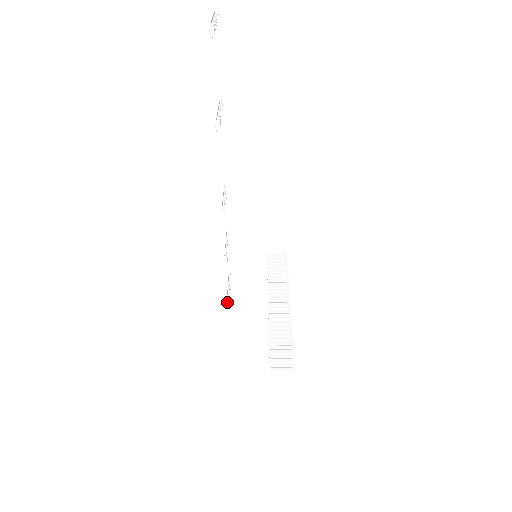
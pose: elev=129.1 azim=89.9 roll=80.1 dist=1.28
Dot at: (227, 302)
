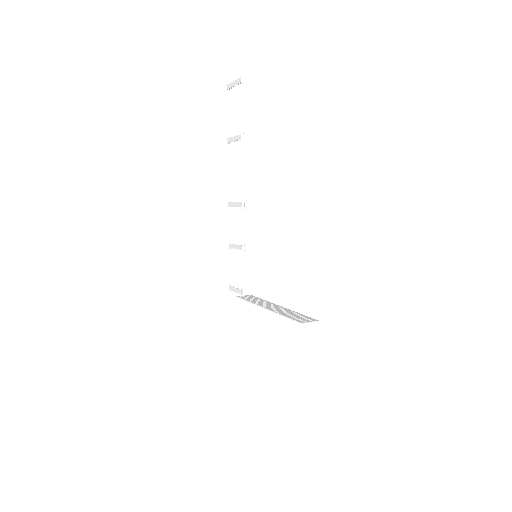
Dot at: (243, 295)
